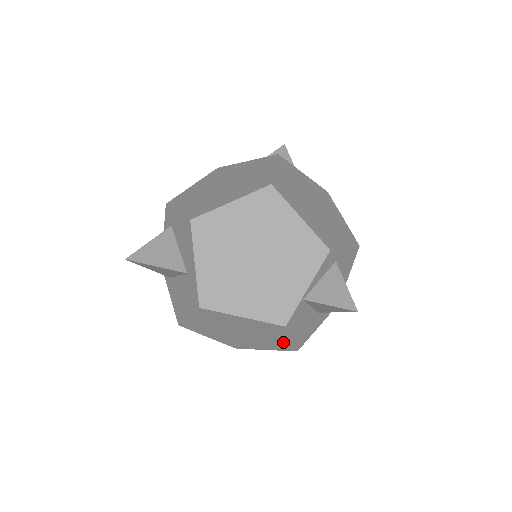
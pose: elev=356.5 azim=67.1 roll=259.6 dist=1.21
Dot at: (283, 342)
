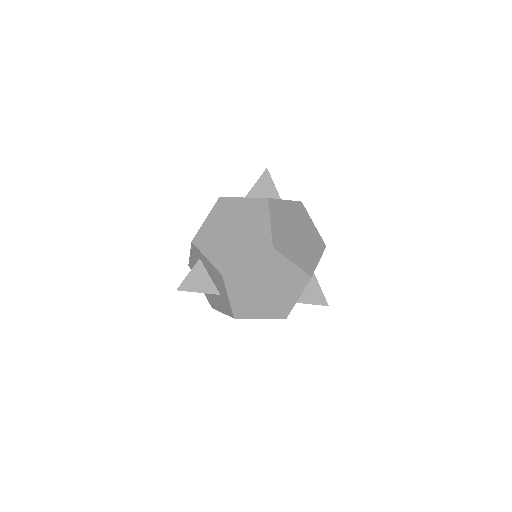
Dot at: occluded
